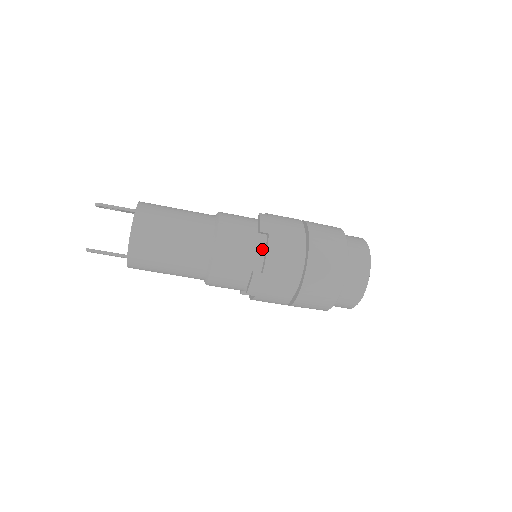
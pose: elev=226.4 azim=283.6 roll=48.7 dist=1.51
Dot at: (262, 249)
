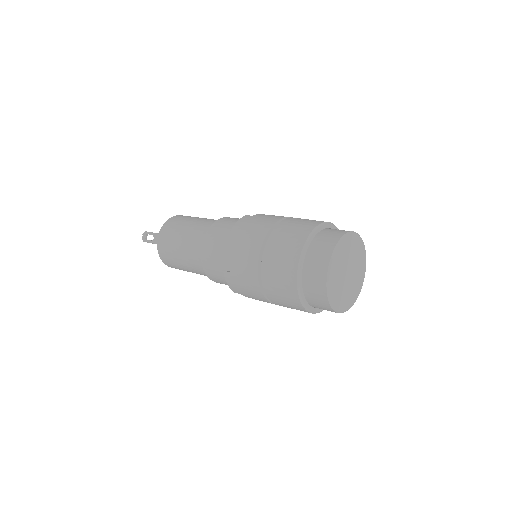
Dot at: occluded
